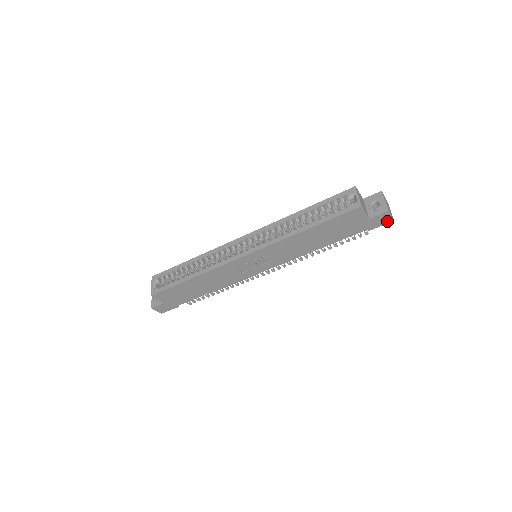
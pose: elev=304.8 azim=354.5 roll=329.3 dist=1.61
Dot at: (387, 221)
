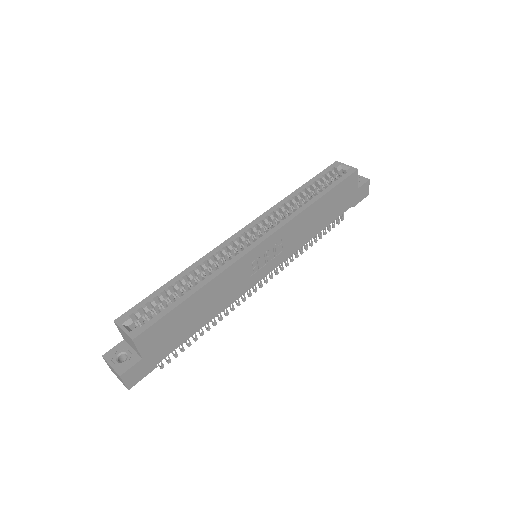
Dot at: (365, 195)
